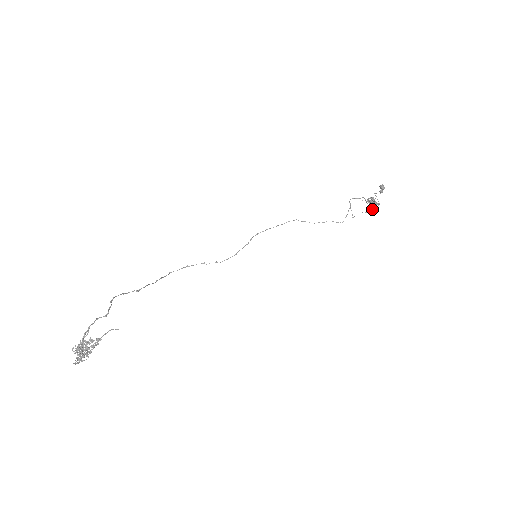
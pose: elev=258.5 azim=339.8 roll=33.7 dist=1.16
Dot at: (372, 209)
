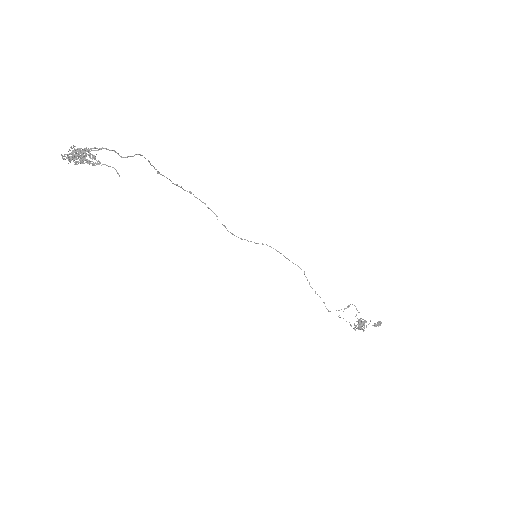
Dot at: occluded
